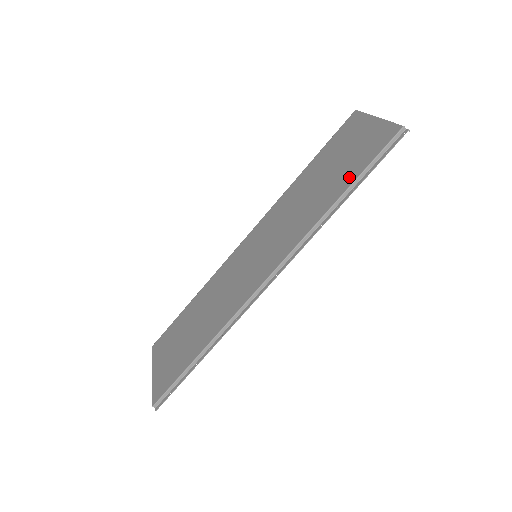
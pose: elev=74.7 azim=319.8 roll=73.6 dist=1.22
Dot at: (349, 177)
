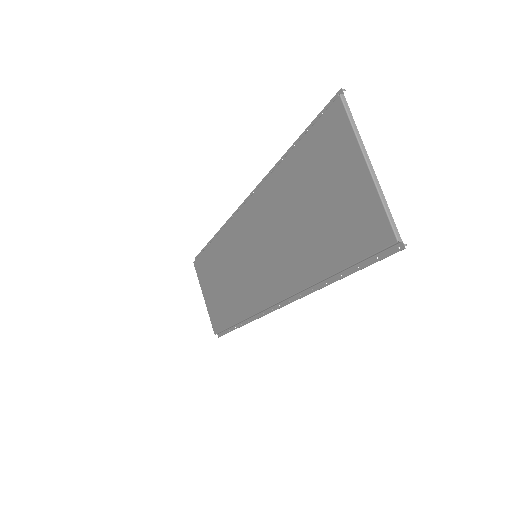
Dot at: (335, 256)
